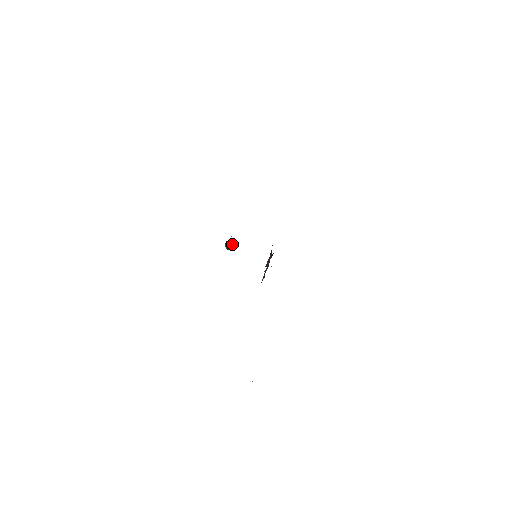
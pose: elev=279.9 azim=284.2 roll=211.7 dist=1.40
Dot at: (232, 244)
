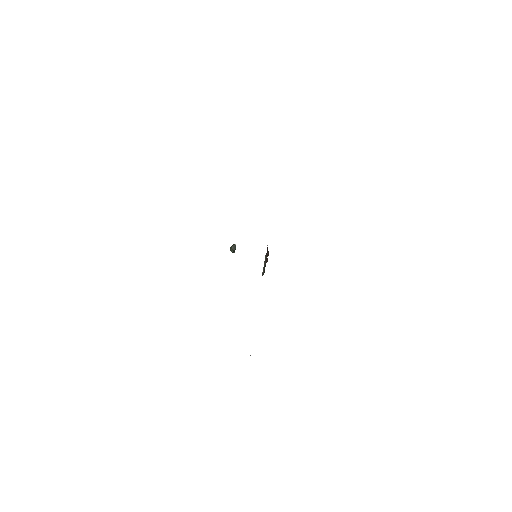
Dot at: occluded
